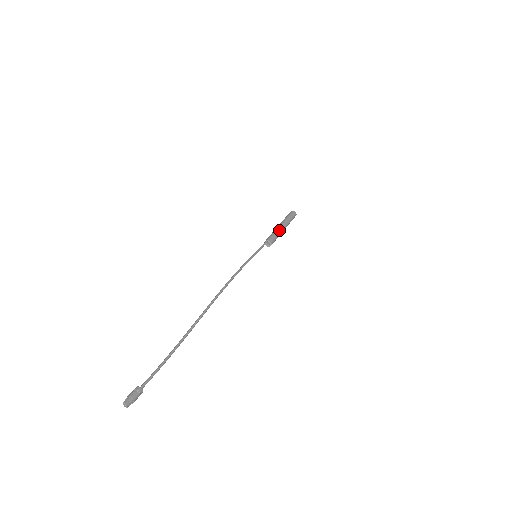
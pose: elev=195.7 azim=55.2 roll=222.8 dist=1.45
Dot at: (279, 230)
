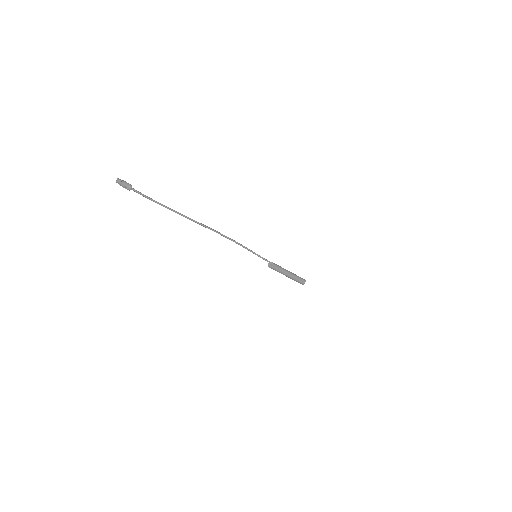
Dot at: (284, 269)
